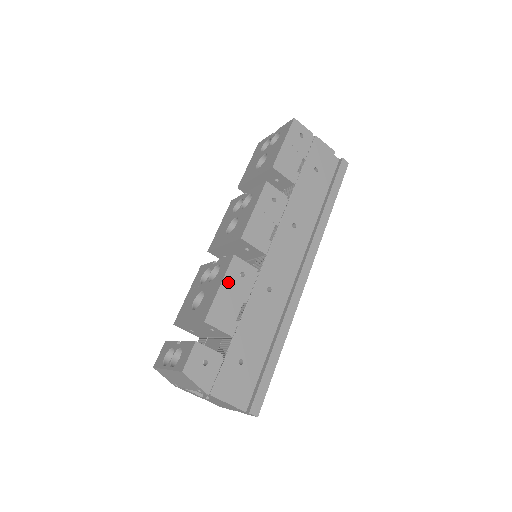
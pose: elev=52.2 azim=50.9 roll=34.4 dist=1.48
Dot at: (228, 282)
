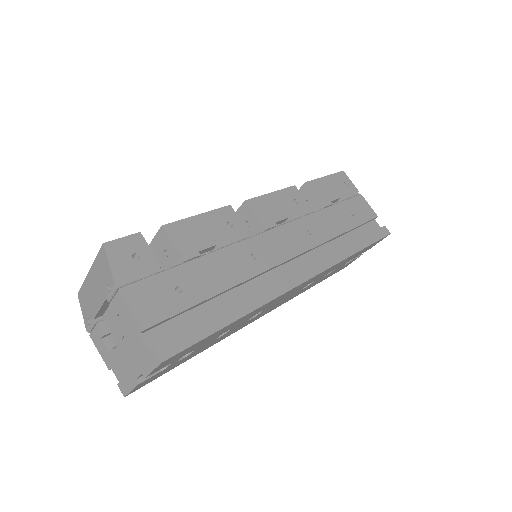
Dot at: (210, 218)
